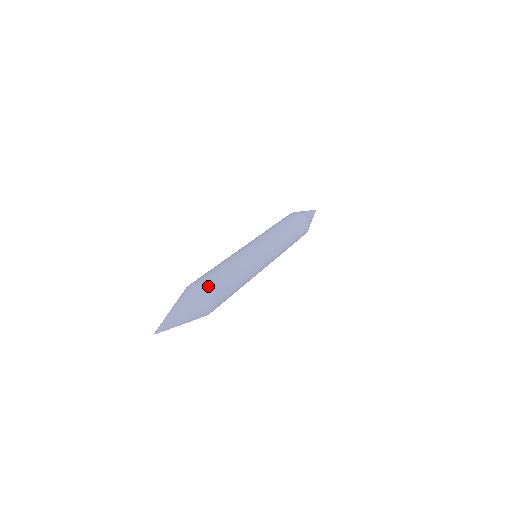
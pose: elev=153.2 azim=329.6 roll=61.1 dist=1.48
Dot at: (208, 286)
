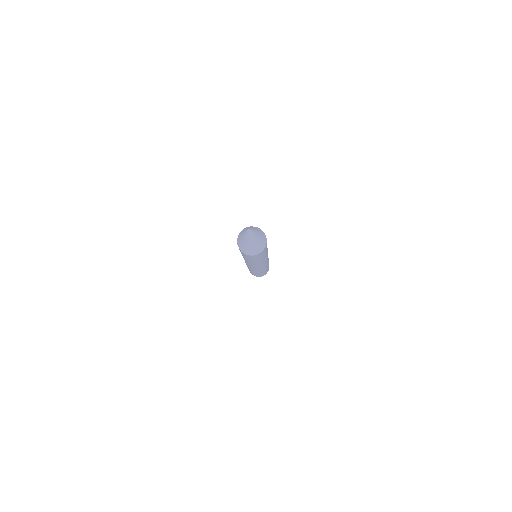
Dot at: occluded
